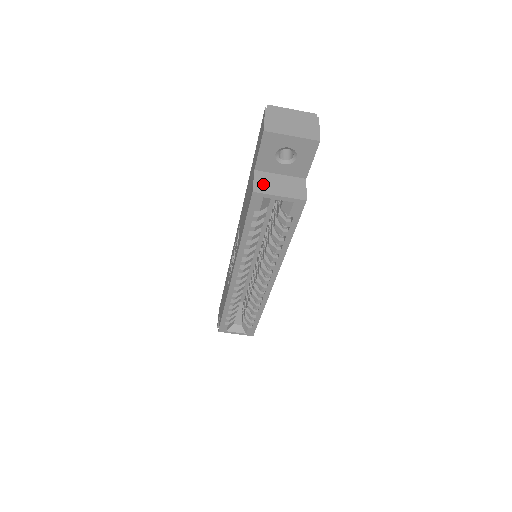
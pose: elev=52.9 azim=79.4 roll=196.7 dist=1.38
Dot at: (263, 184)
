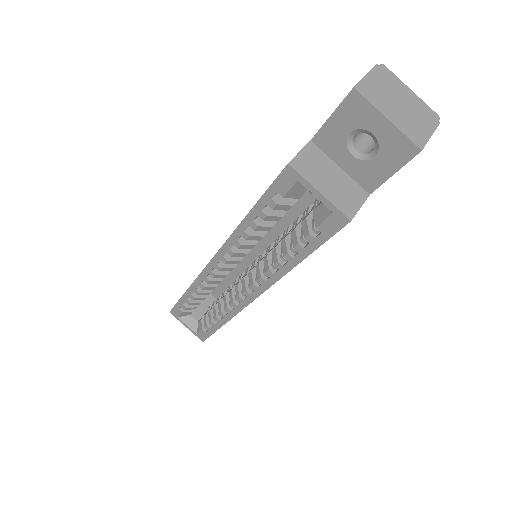
Dot at: (309, 164)
